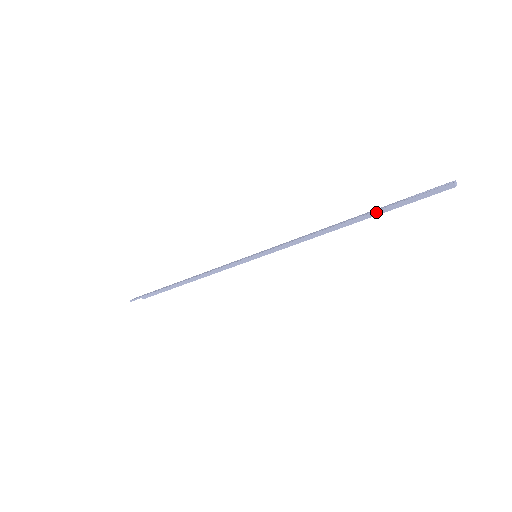
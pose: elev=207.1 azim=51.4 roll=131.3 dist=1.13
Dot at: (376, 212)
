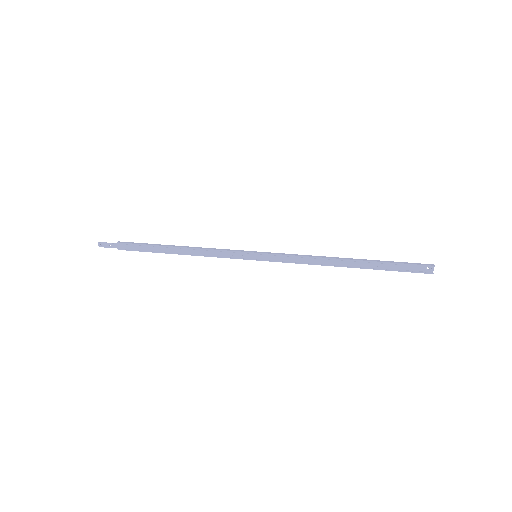
Dot at: occluded
